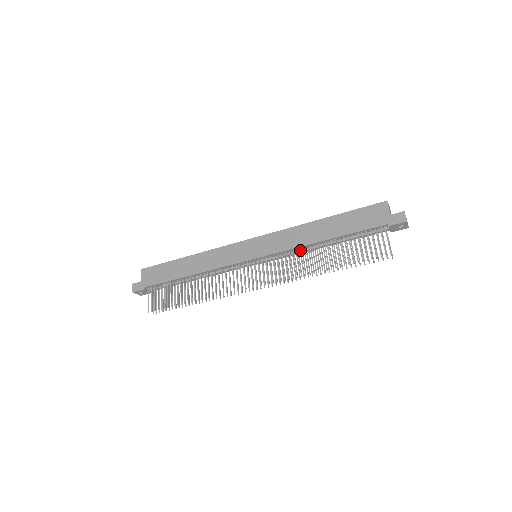
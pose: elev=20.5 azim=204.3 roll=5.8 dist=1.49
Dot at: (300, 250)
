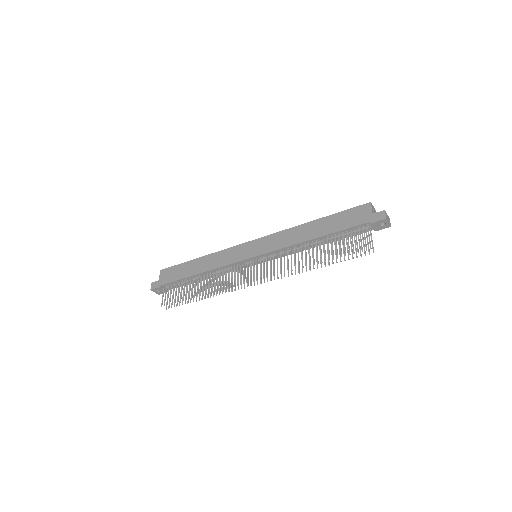
Dot at: (293, 249)
